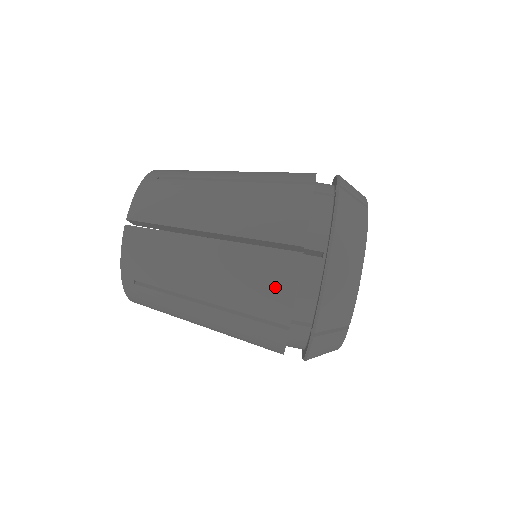
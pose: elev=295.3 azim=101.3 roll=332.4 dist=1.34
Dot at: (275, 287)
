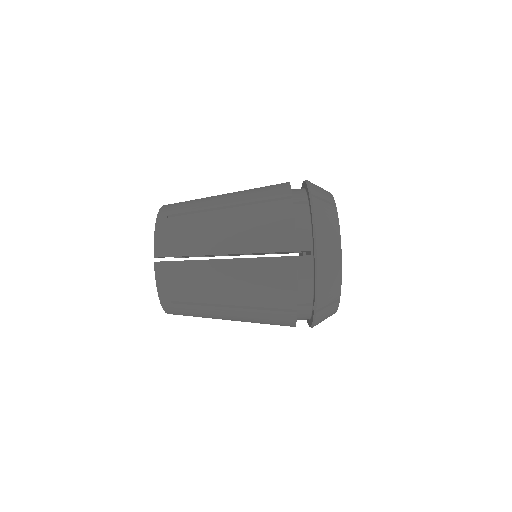
Dot at: (281, 285)
